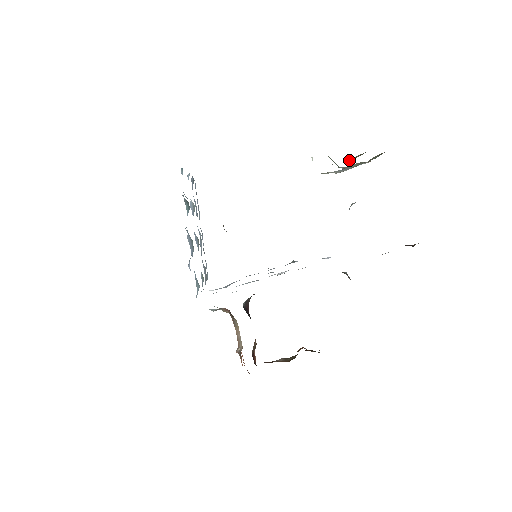
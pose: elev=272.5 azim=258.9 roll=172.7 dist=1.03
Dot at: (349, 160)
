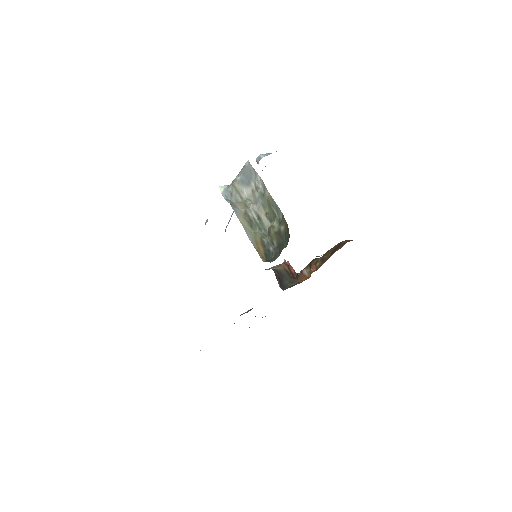
Dot at: (273, 243)
